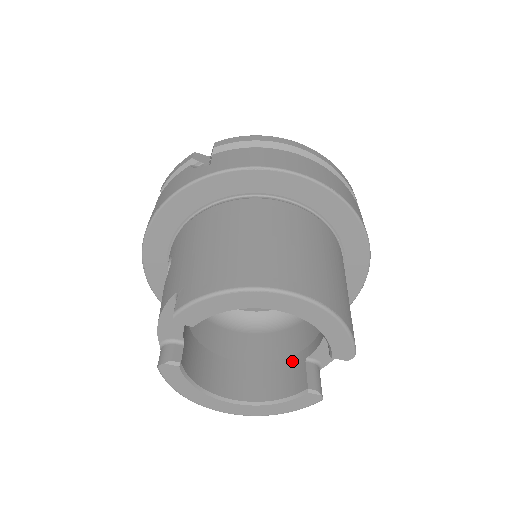
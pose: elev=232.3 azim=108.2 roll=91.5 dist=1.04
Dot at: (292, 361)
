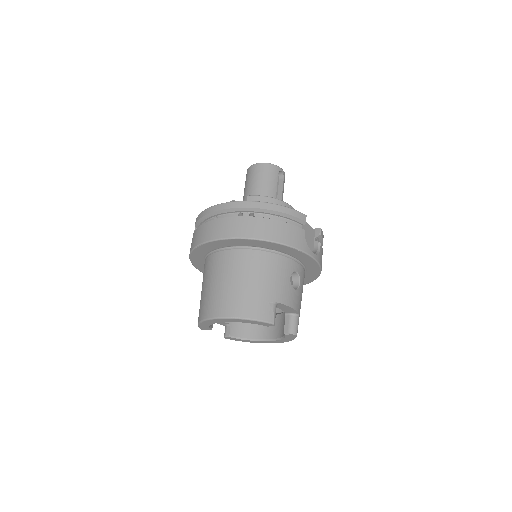
Dot at: occluded
